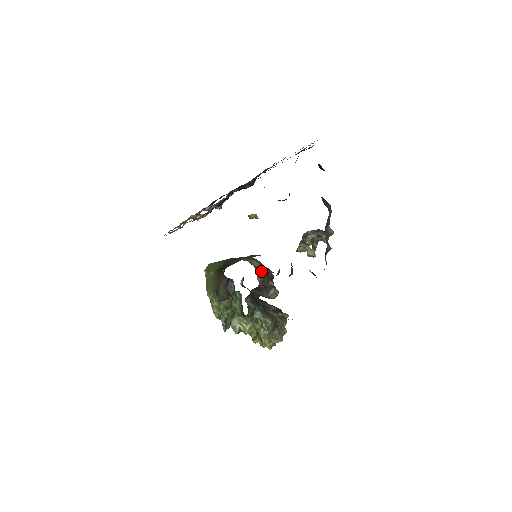
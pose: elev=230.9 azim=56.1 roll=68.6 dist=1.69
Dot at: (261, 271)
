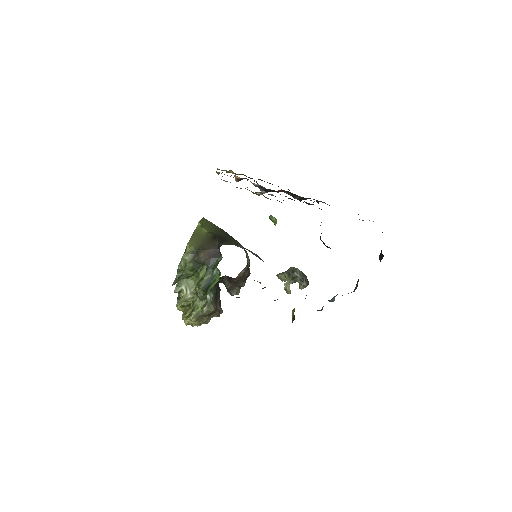
Dot at: (247, 269)
